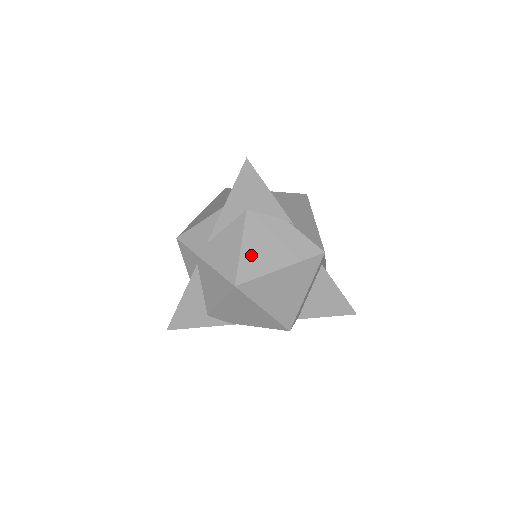
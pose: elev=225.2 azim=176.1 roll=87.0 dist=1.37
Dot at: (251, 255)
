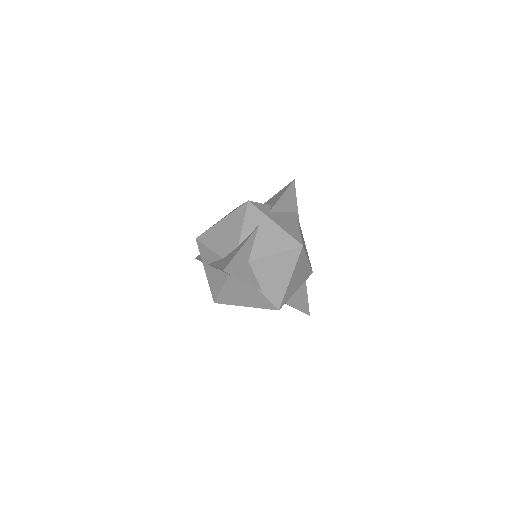
Dot at: (227, 295)
